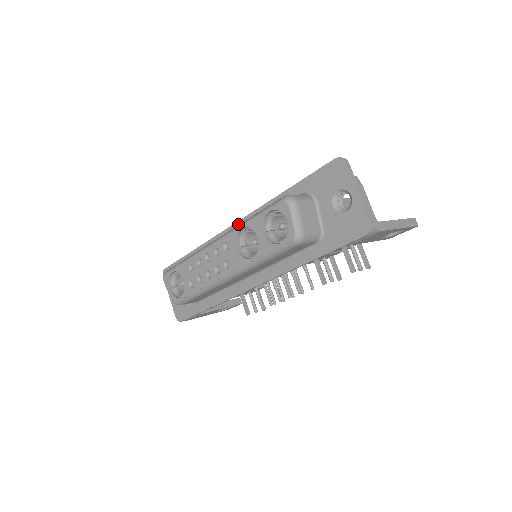
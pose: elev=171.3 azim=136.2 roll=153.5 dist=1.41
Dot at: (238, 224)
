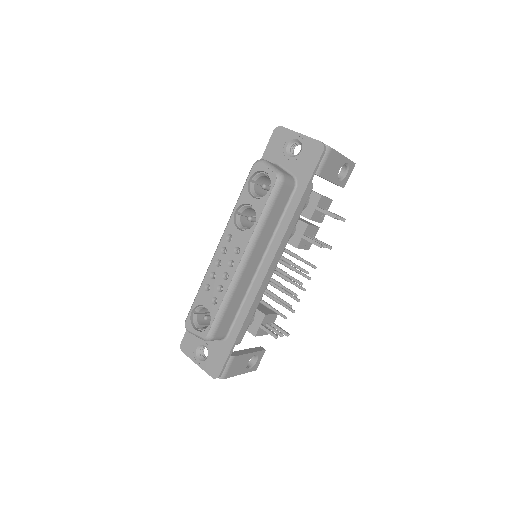
Dot at: occluded
